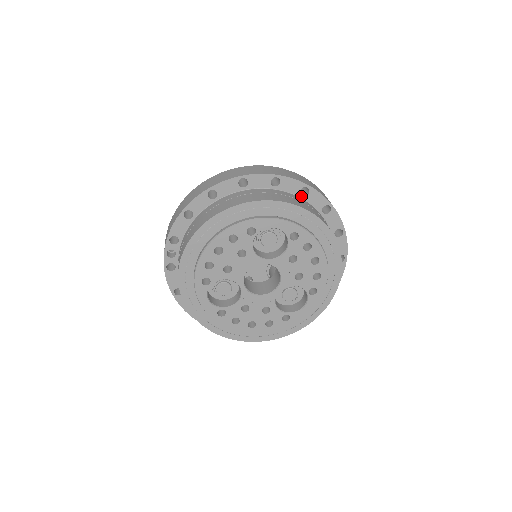
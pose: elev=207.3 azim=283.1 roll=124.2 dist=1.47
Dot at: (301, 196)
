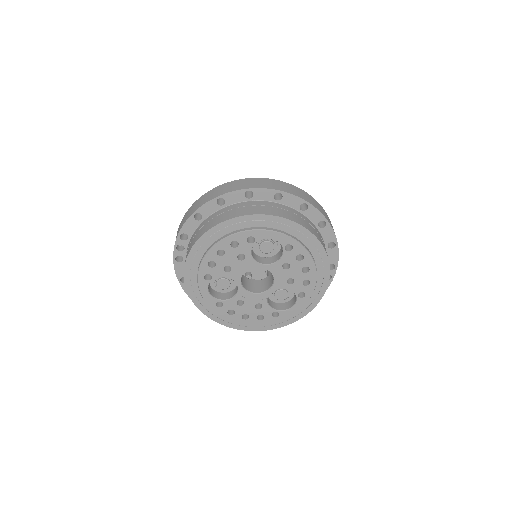
Dot at: (300, 211)
